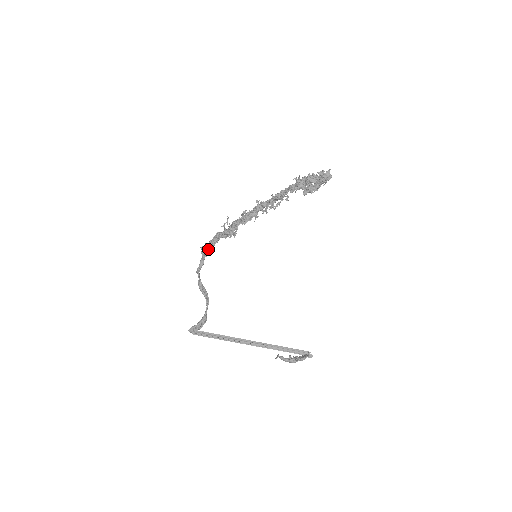
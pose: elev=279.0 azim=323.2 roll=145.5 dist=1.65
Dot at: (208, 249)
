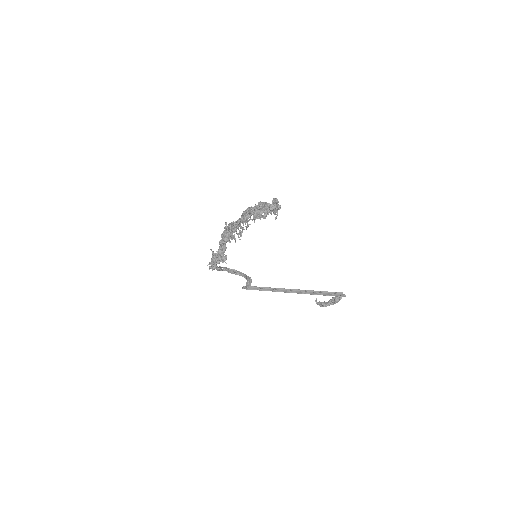
Dot at: (214, 266)
